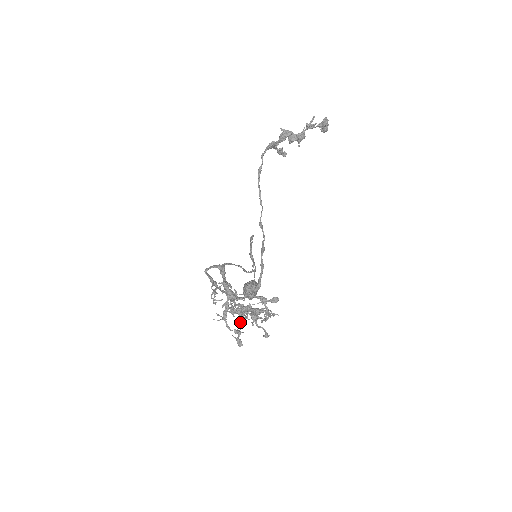
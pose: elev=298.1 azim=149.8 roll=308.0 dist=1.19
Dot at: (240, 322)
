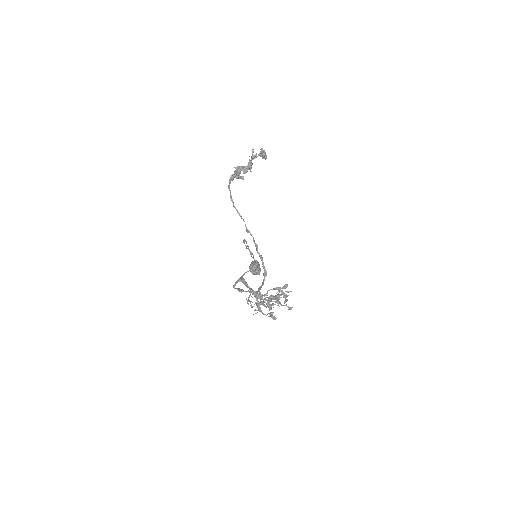
Dot at: (270, 308)
